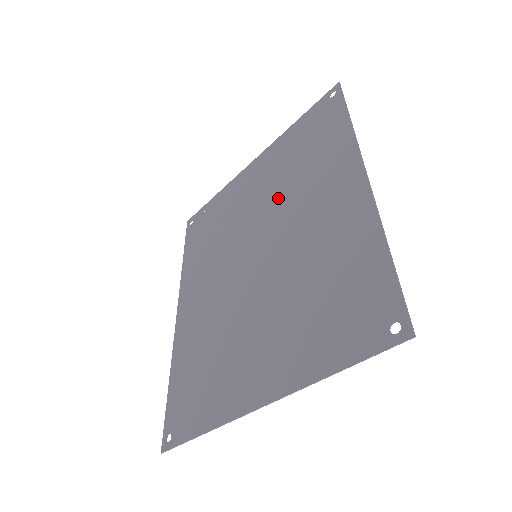
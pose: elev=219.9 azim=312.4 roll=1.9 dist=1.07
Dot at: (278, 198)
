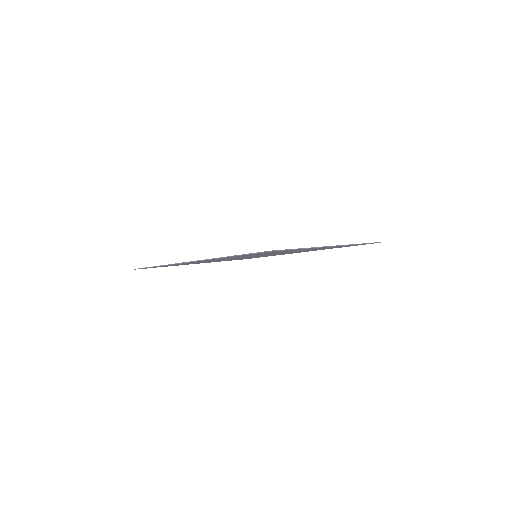
Dot at: occluded
